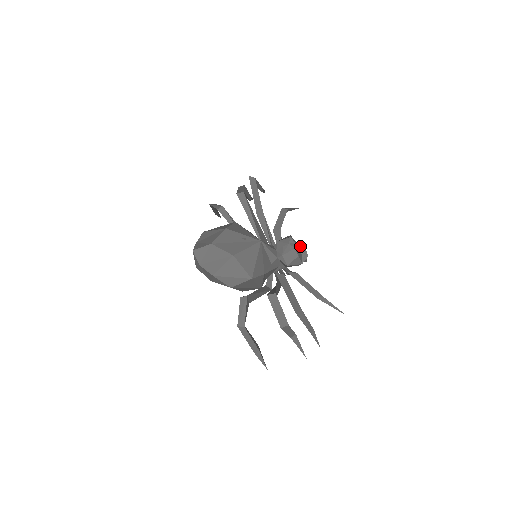
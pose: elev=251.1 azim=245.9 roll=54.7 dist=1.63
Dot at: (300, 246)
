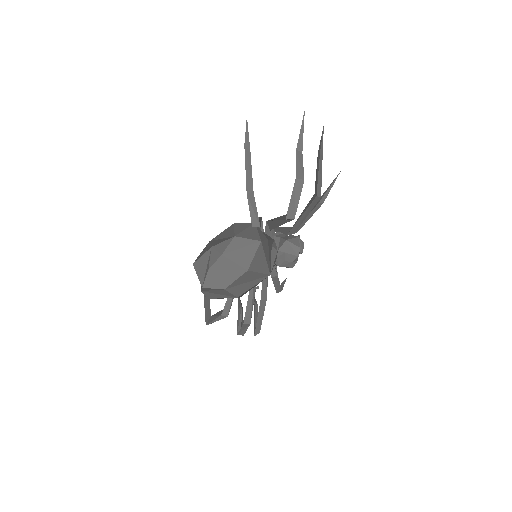
Dot at: (300, 251)
